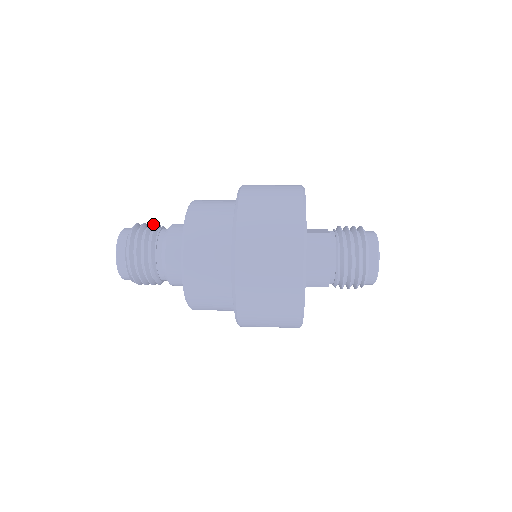
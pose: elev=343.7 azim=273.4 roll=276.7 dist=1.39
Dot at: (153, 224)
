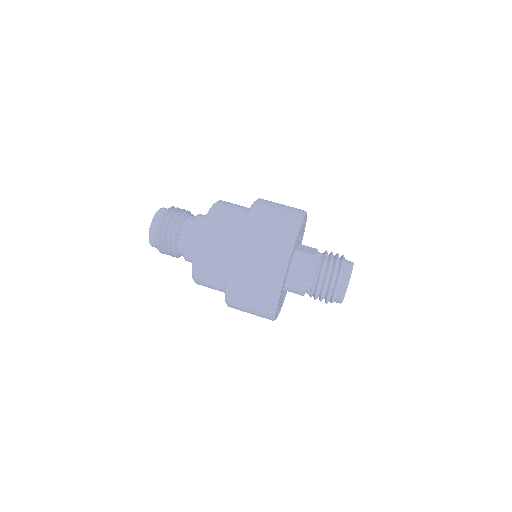
Dot at: (184, 209)
